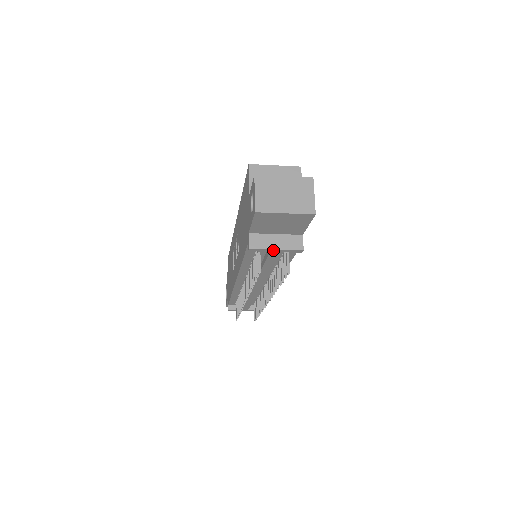
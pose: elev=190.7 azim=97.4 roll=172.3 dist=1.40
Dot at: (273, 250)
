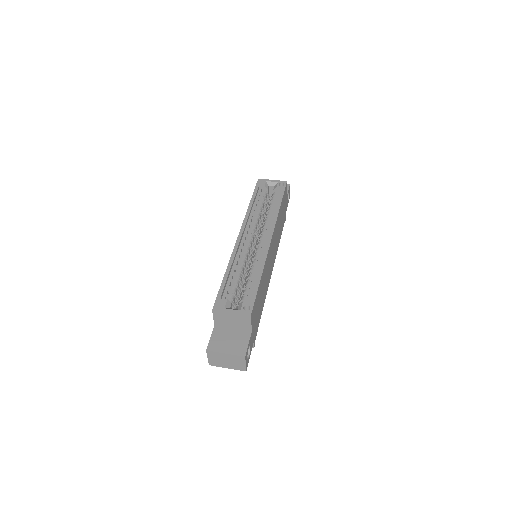
Dot at: occluded
